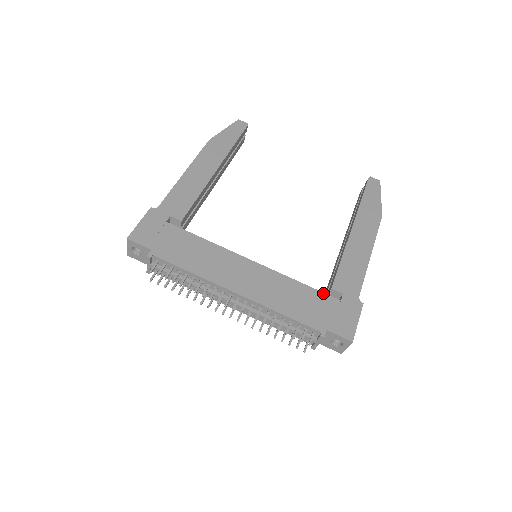
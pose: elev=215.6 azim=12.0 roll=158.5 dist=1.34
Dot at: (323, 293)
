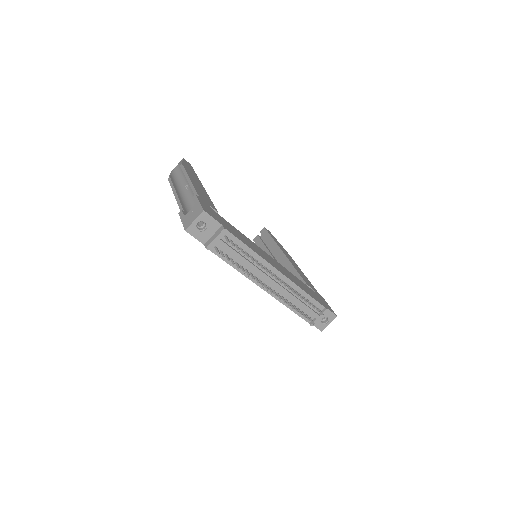
Dot at: (307, 286)
